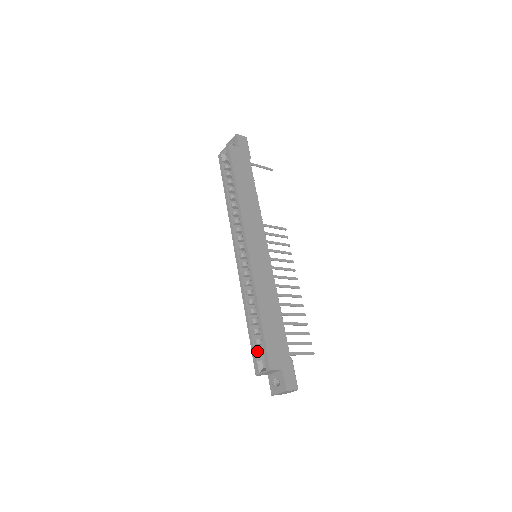
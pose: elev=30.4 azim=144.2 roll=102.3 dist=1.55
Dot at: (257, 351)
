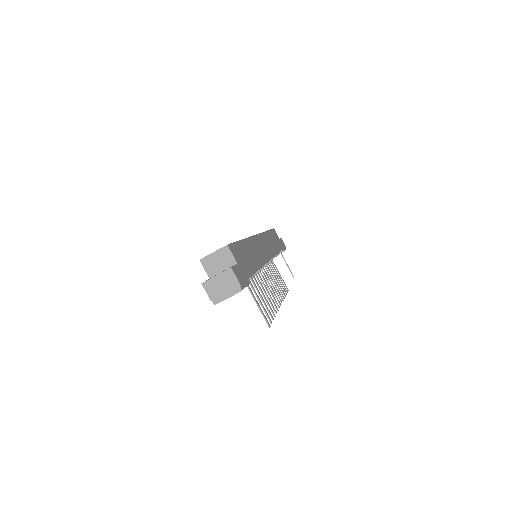
Dot at: occluded
